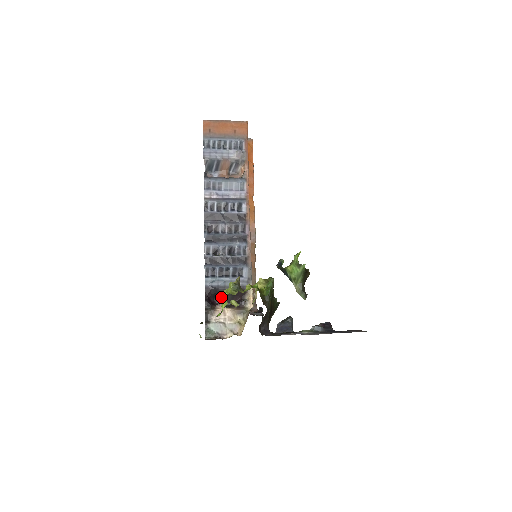
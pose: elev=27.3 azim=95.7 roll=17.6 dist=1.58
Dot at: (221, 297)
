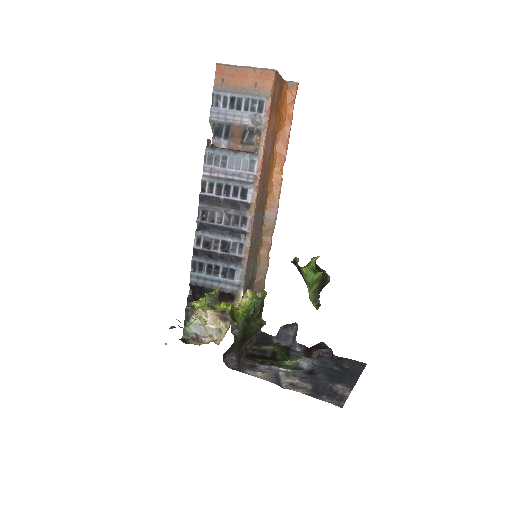
Dot at: (194, 306)
